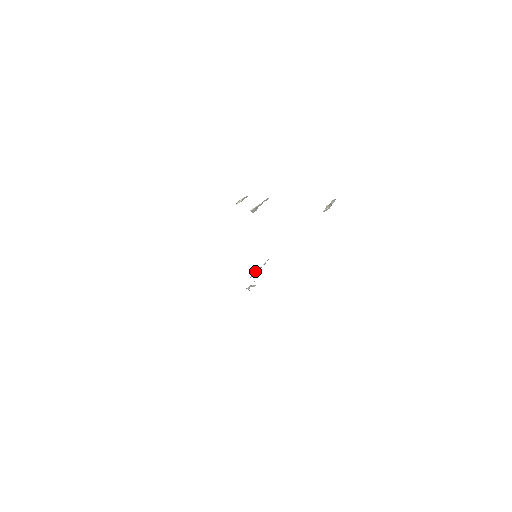
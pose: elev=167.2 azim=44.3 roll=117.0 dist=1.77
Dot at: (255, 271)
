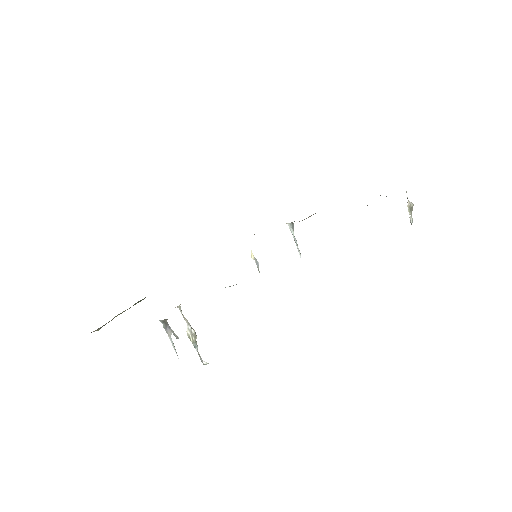
Dot at: (192, 328)
